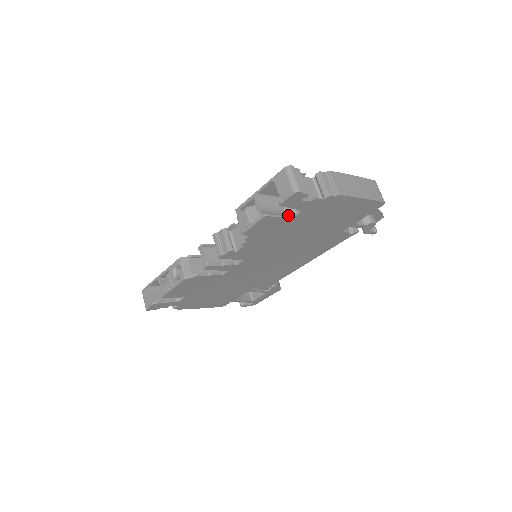
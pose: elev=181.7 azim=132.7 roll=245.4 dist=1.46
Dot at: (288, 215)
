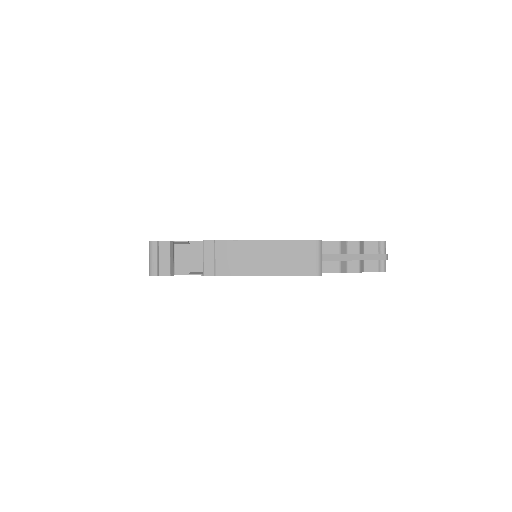
Dot at: occluded
